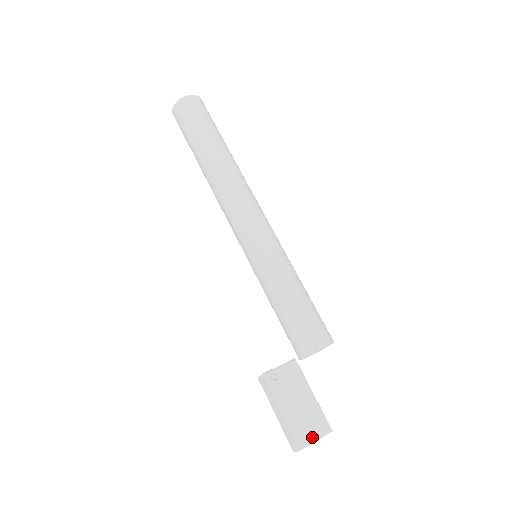
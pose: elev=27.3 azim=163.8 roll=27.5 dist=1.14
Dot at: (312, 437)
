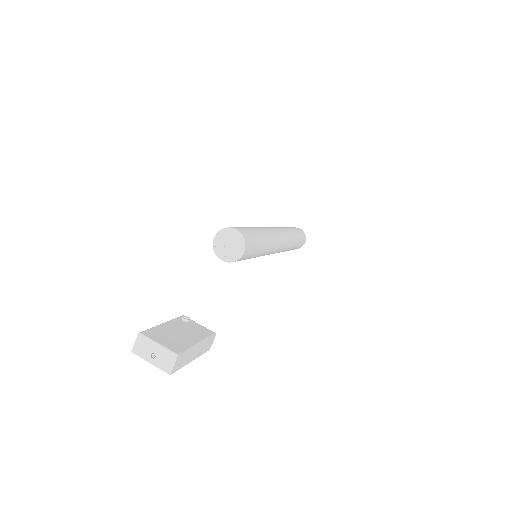
Dot at: (159, 340)
